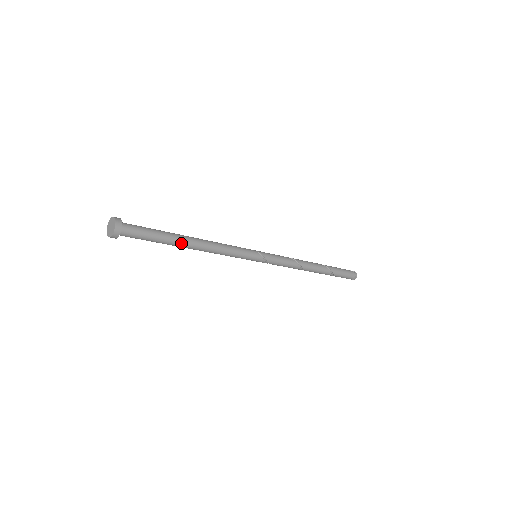
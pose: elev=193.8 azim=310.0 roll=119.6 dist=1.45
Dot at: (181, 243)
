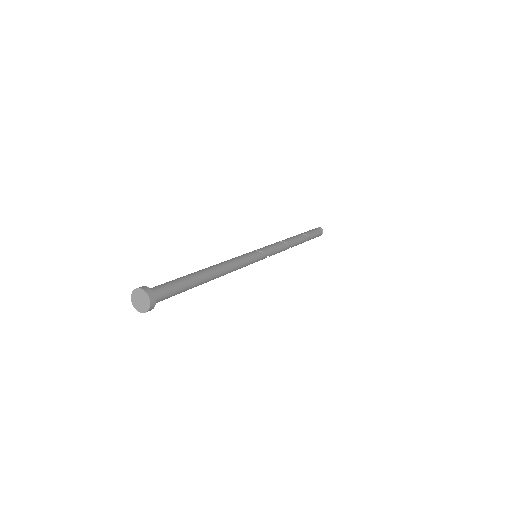
Dot at: (203, 278)
